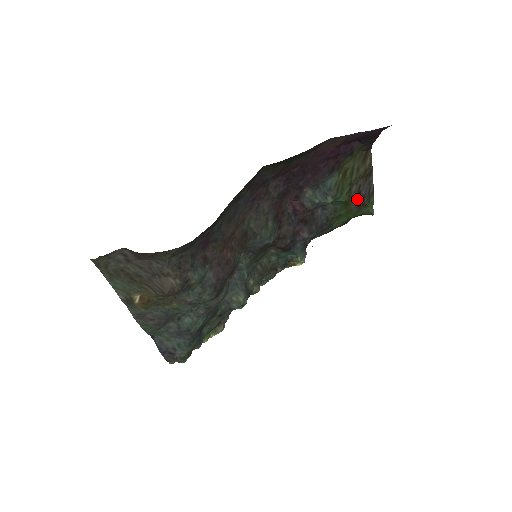
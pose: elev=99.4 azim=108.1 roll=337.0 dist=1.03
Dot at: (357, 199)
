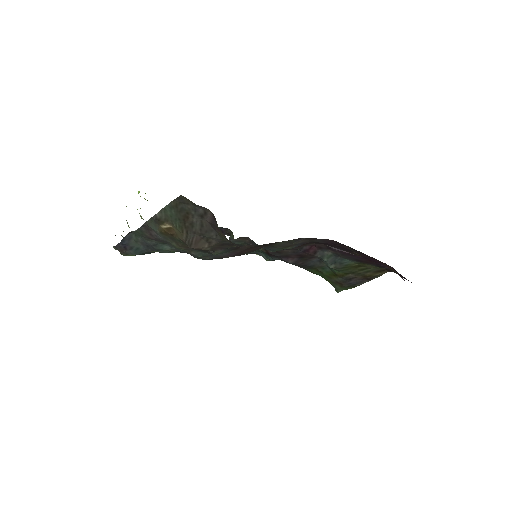
Dot at: (343, 280)
